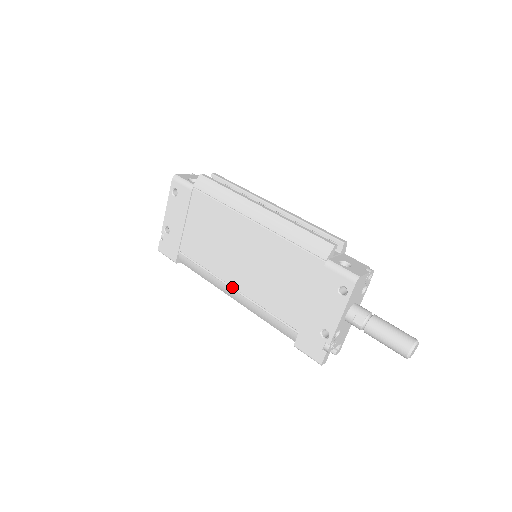
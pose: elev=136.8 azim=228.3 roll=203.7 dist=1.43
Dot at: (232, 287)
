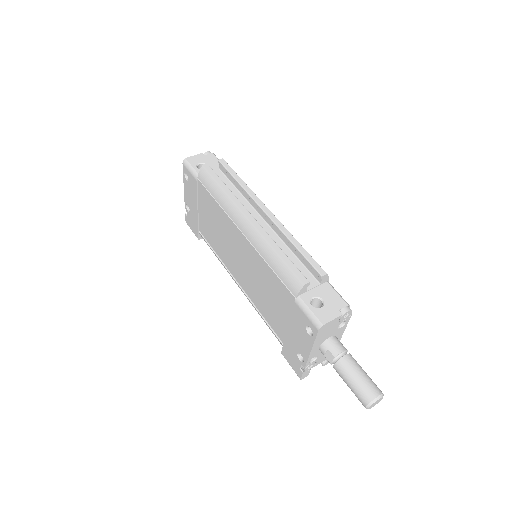
Dot at: (236, 280)
